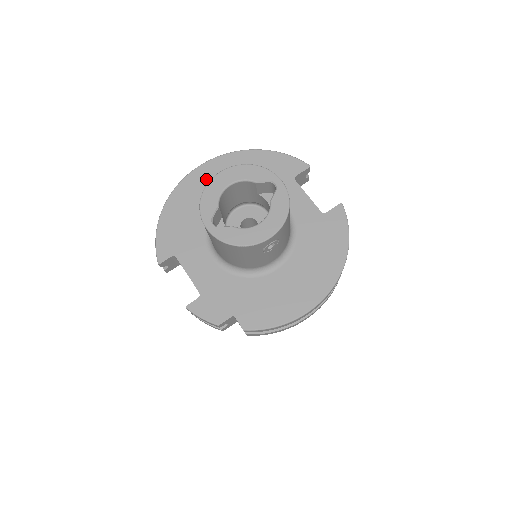
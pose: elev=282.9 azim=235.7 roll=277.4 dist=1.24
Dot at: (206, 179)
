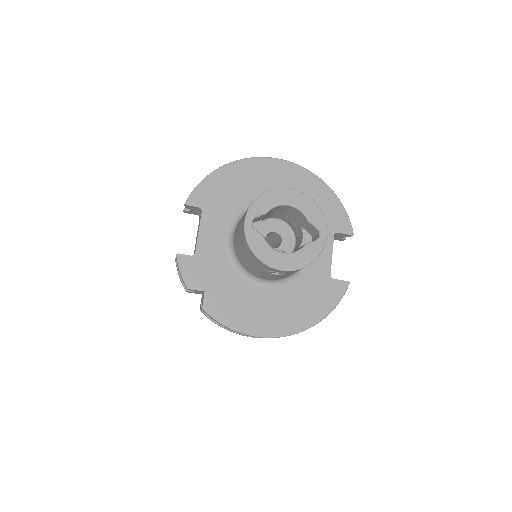
Dot at: (274, 173)
